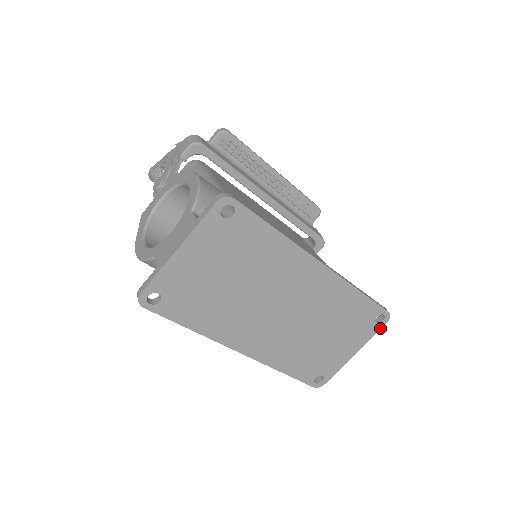
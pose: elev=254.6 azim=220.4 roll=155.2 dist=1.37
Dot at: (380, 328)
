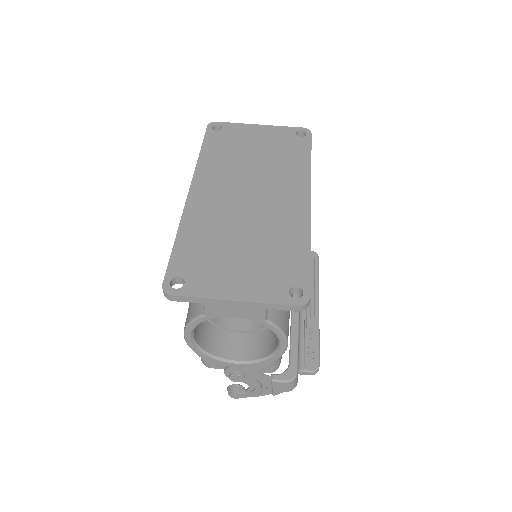
Dot at: (285, 304)
